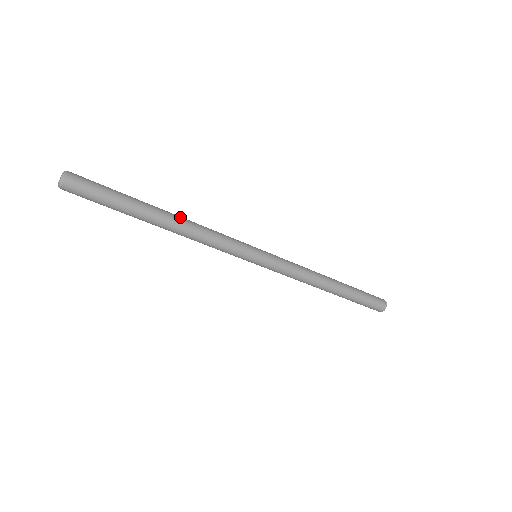
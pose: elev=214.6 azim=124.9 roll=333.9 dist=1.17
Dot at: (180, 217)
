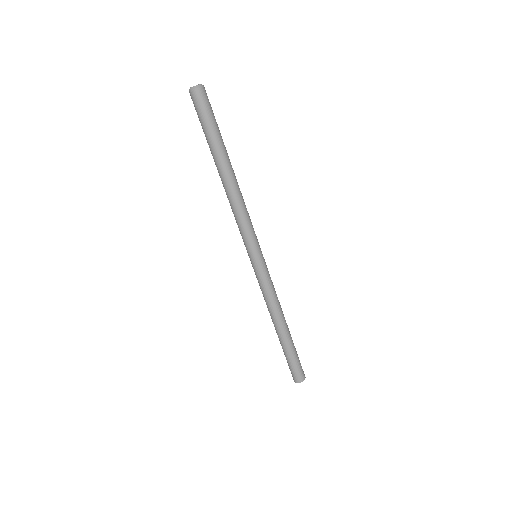
Dot at: occluded
